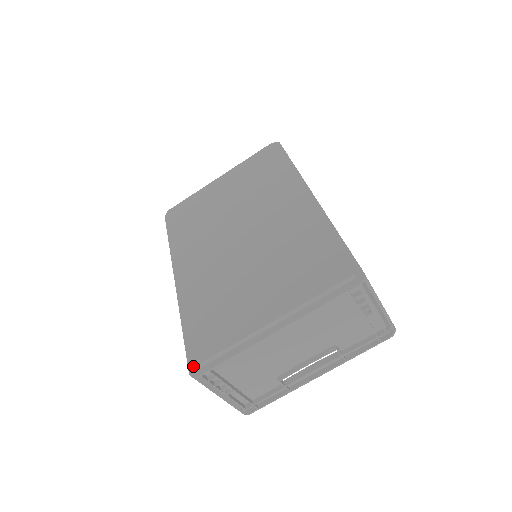
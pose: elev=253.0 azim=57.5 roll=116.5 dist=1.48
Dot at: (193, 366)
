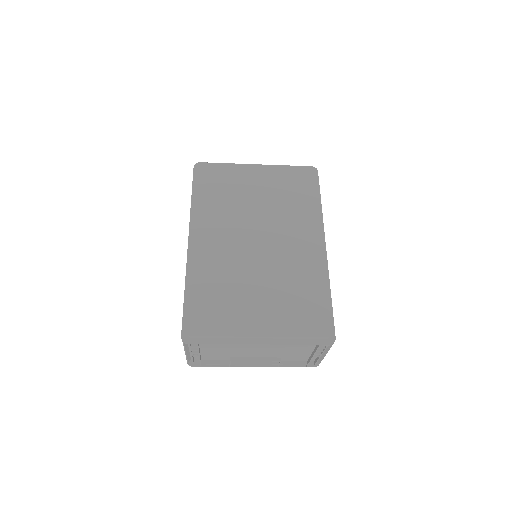
Dot at: (188, 335)
